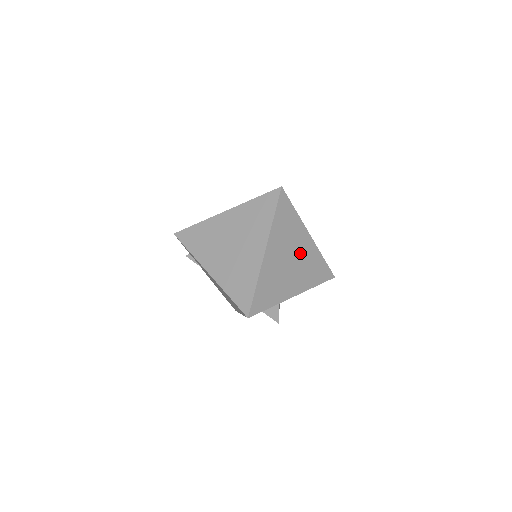
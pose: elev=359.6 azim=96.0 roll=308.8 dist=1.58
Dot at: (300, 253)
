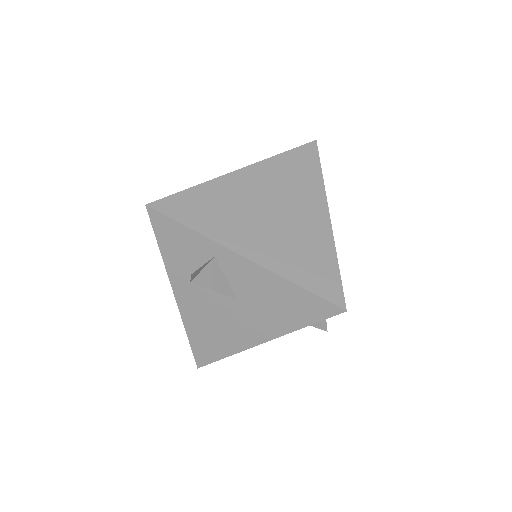
Dot at: (295, 218)
